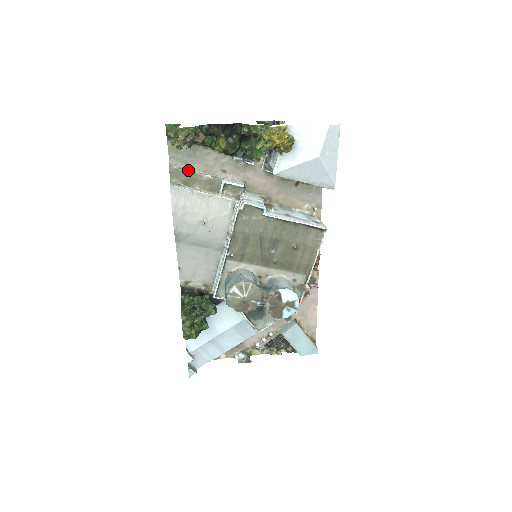
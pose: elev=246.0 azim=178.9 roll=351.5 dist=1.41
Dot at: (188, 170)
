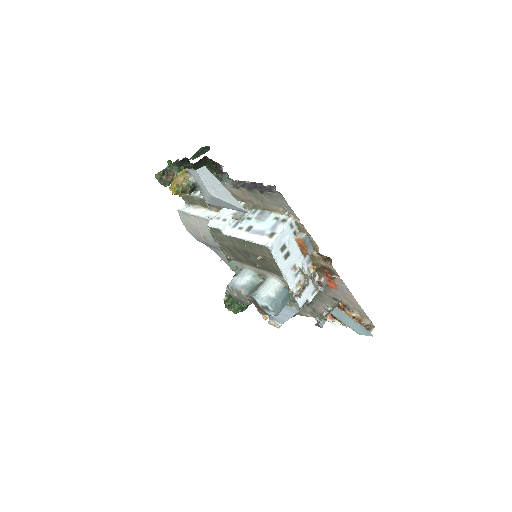
Dot at: occluded
